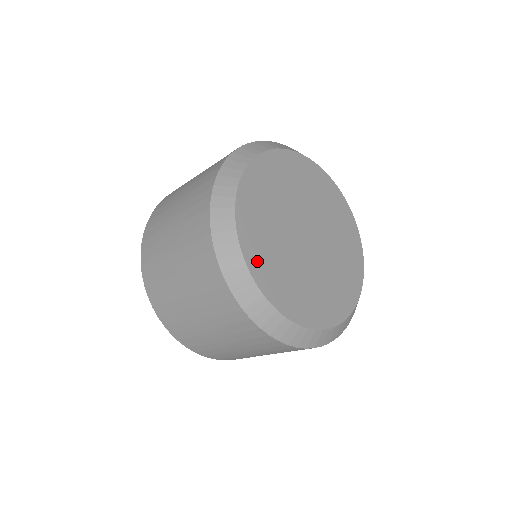
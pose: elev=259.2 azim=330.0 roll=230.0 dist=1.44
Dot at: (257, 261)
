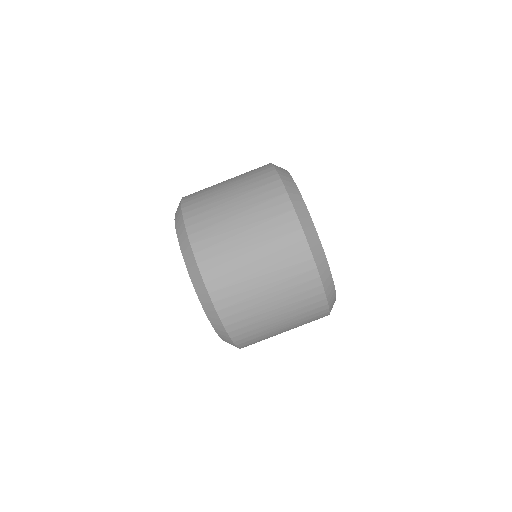
Dot at: occluded
